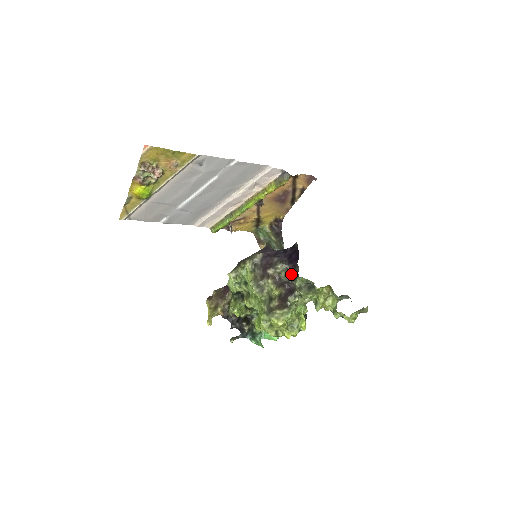
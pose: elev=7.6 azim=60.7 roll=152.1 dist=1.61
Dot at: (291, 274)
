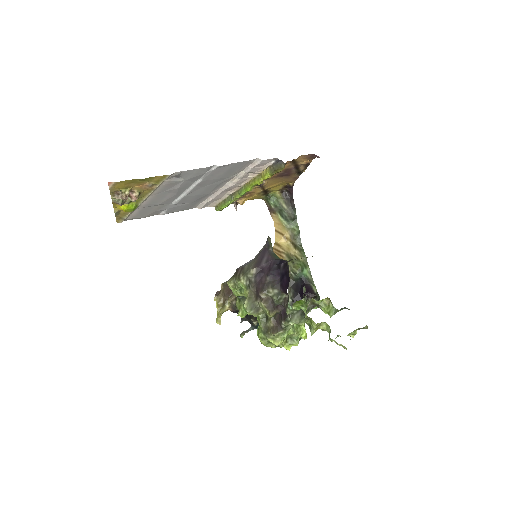
Dot at: (284, 297)
